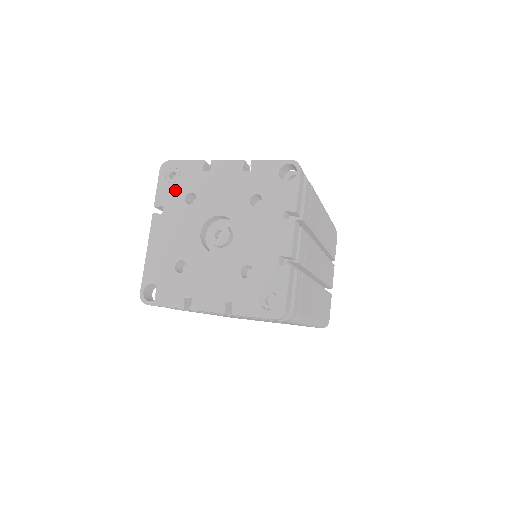
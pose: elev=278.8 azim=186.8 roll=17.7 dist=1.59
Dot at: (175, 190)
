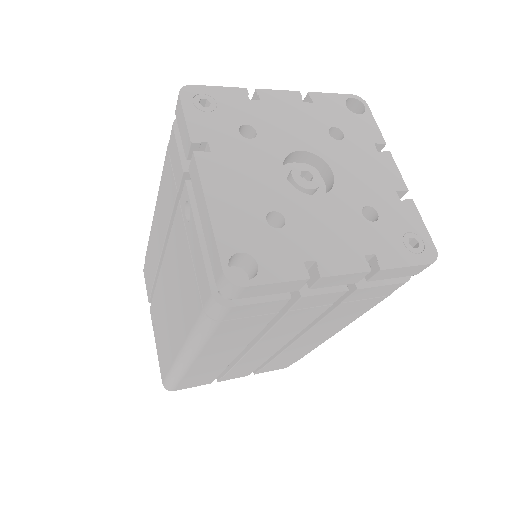
Dot at: (218, 121)
